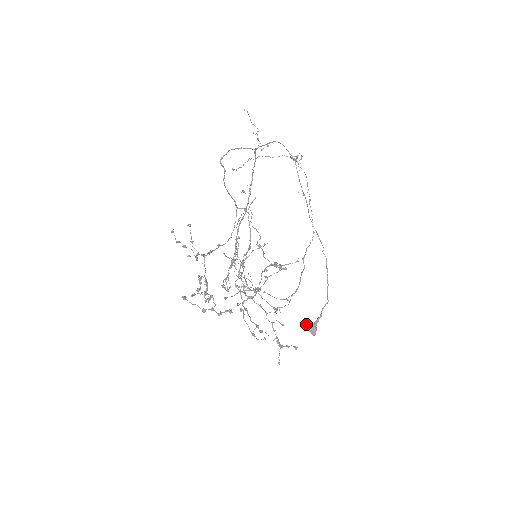
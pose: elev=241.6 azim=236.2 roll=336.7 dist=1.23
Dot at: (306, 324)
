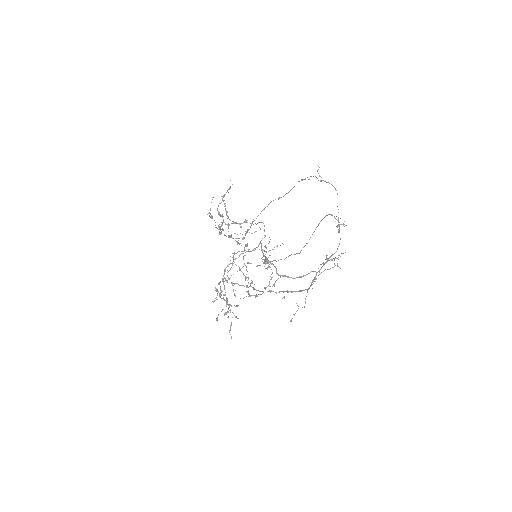
Dot at: (265, 264)
